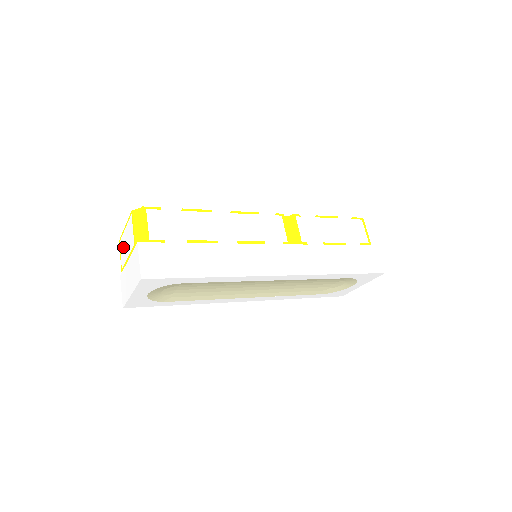
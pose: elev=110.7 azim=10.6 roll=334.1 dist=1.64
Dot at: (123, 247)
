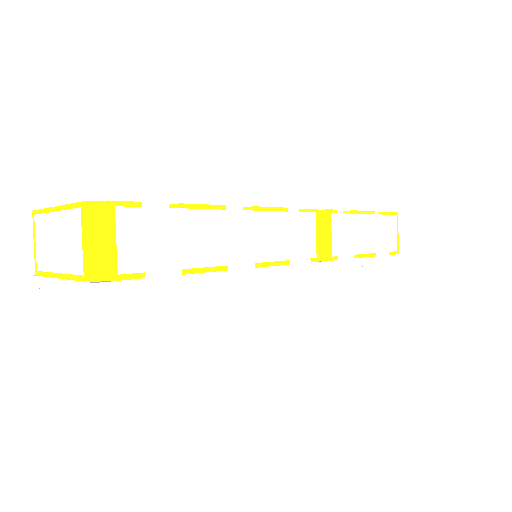
Dot at: (45, 238)
